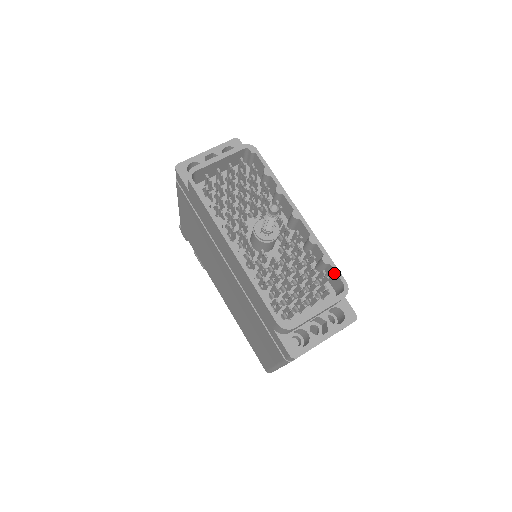
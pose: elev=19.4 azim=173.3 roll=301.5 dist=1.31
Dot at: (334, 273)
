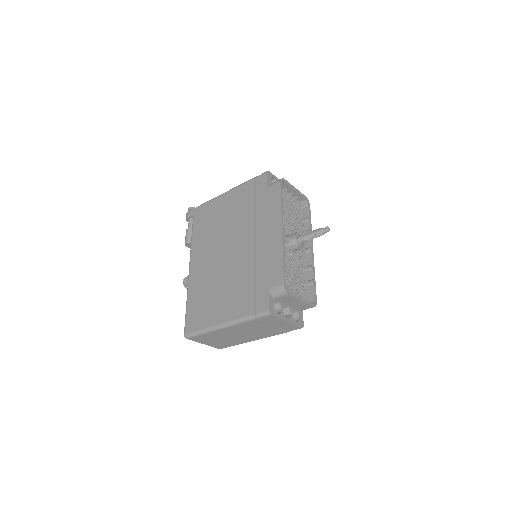
Dot at: (312, 292)
